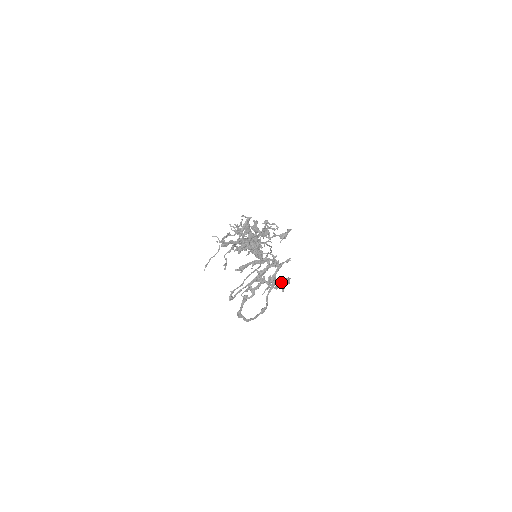
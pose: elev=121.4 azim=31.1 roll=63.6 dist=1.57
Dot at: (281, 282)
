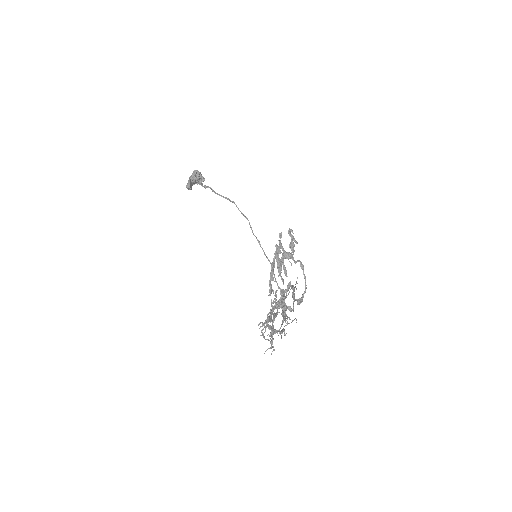
Dot at: (291, 245)
